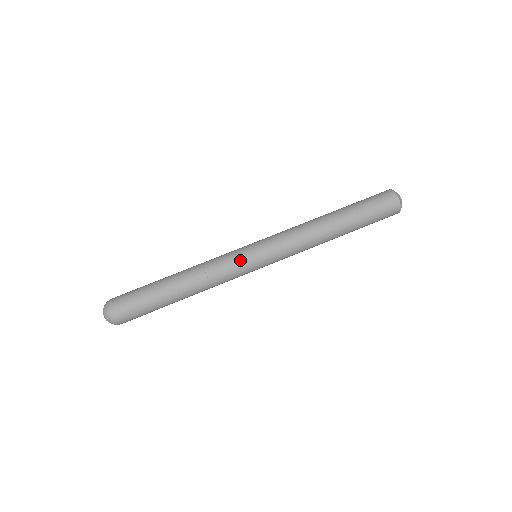
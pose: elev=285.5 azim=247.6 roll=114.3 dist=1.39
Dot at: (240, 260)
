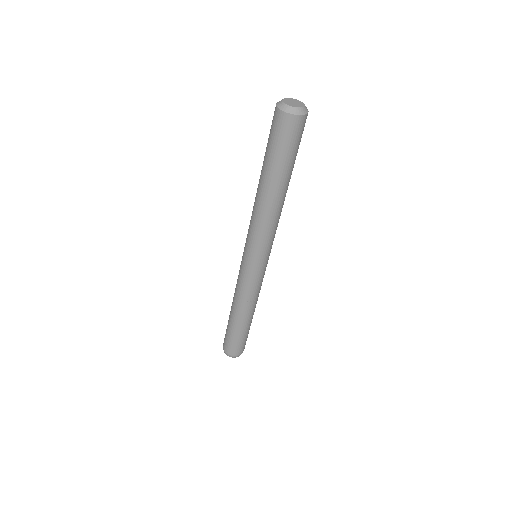
Dot at: (252, 277)
